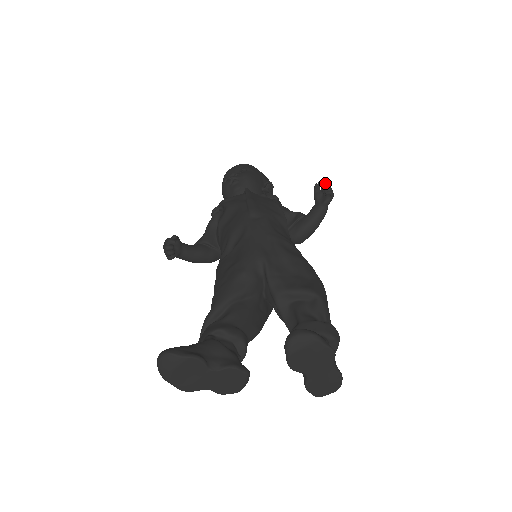
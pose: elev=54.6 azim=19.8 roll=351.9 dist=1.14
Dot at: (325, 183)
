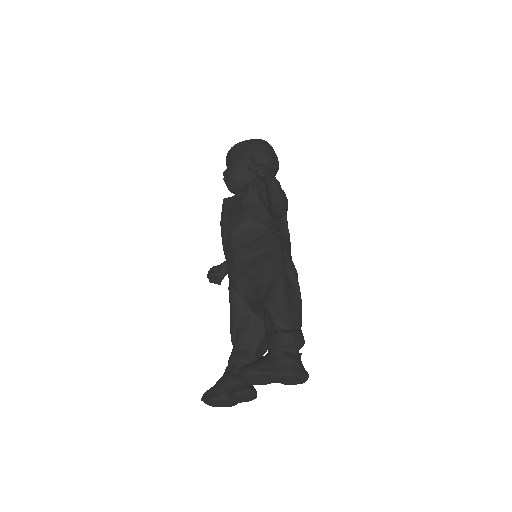
Dot at: (255, 166)
